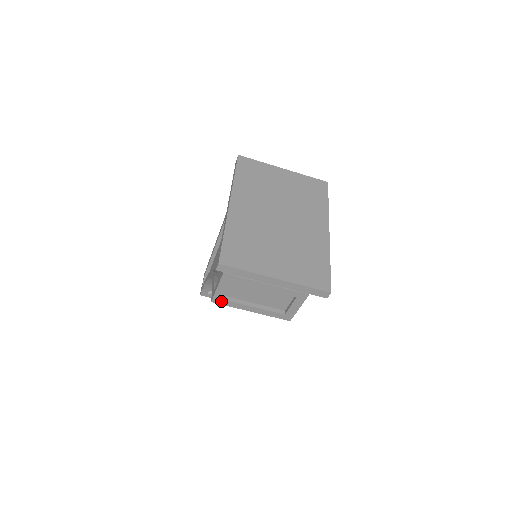
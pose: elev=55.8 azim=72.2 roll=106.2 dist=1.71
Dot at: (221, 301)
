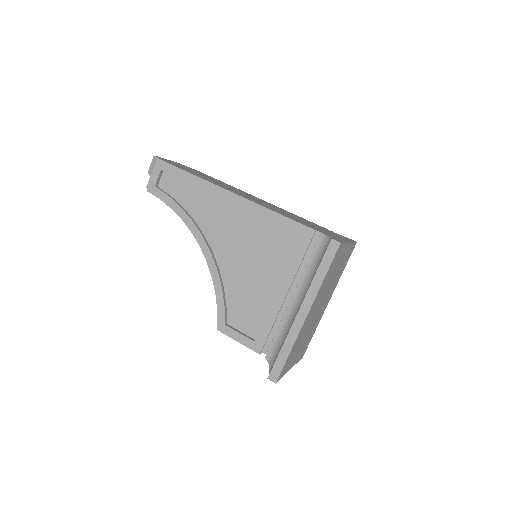
Dot at: occluded
